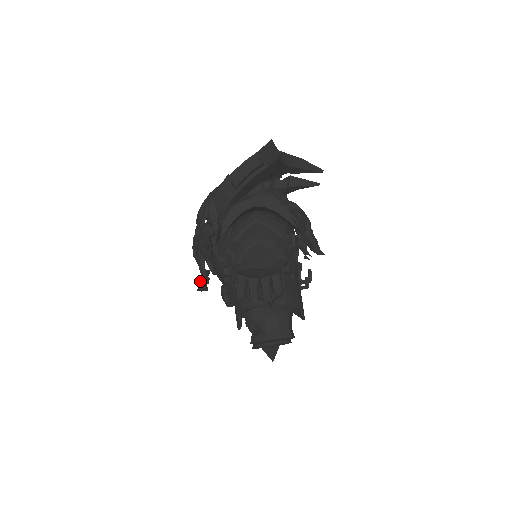
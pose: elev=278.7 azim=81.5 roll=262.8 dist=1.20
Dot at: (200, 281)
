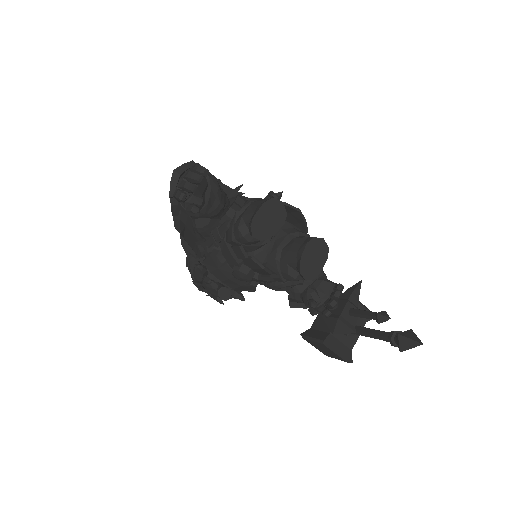
Dot at: (217, 292)
